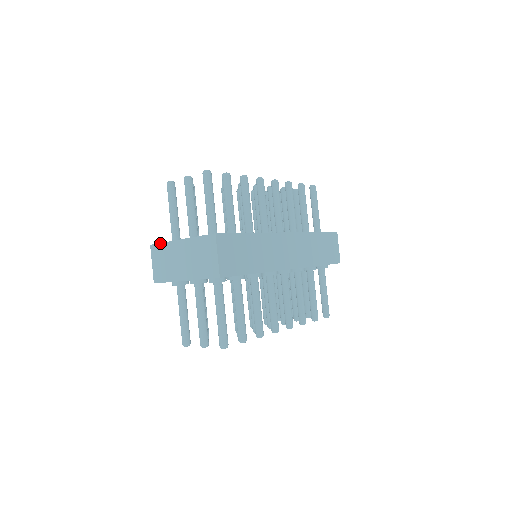
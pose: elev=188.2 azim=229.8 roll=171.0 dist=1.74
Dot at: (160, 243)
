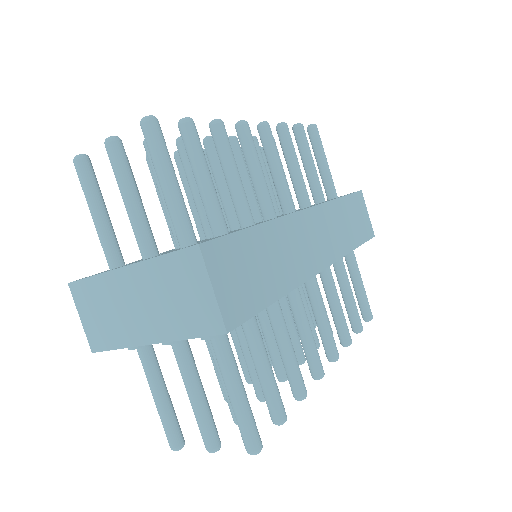
Dot at: (86, 278)
